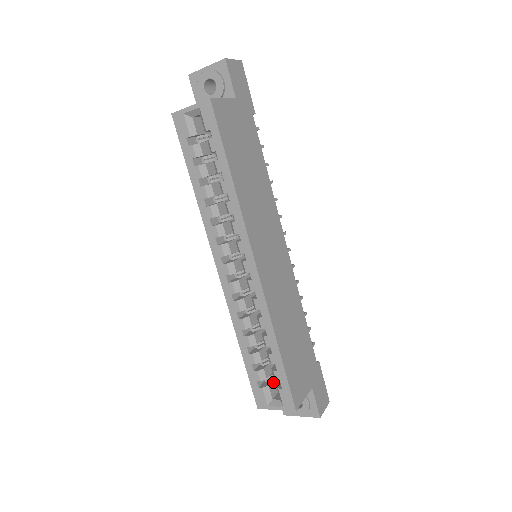
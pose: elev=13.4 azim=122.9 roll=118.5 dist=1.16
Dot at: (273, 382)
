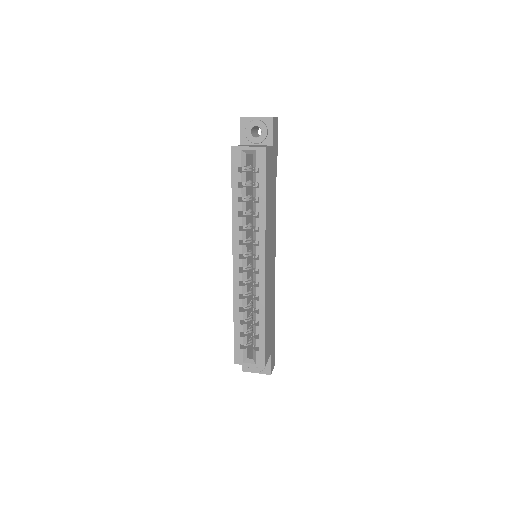
Dot at: (249, 346)
